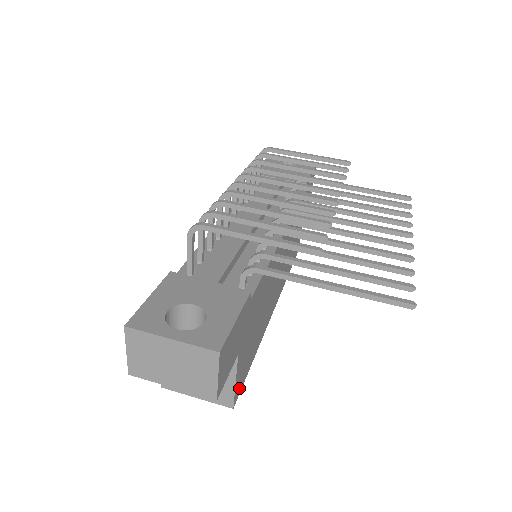
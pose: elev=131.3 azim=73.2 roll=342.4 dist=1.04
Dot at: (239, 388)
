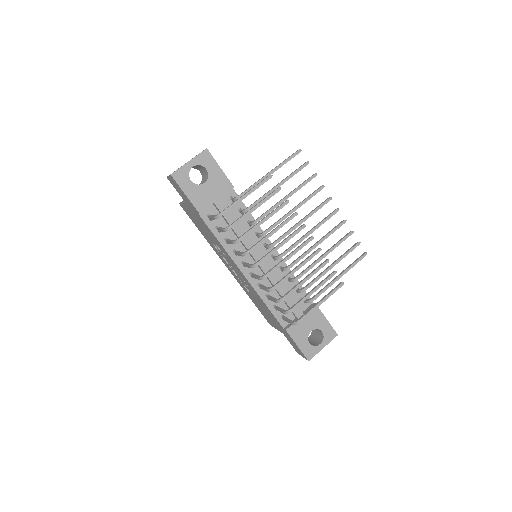
Dot at: occluded
